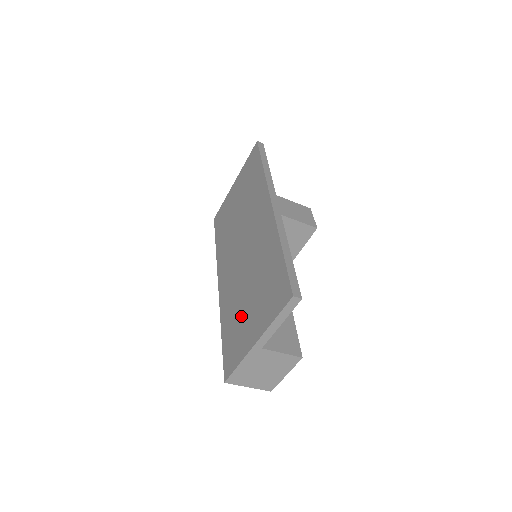
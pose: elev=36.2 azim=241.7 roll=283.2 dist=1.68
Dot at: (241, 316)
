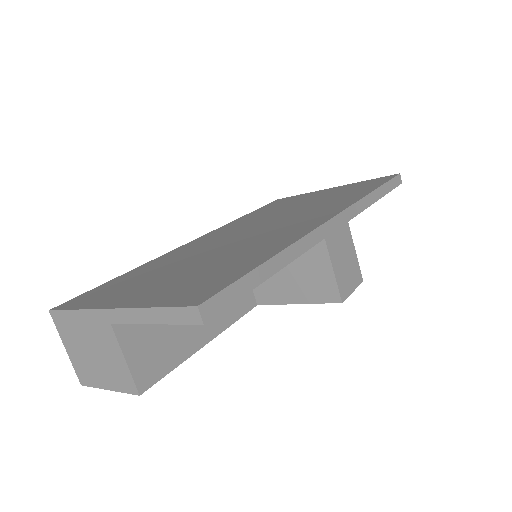
Dot at: (153, 275)
